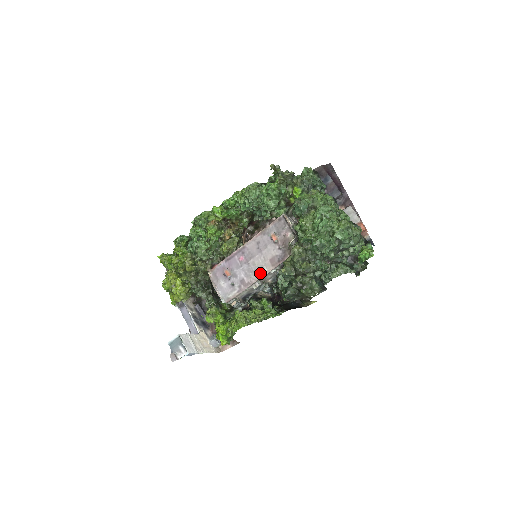
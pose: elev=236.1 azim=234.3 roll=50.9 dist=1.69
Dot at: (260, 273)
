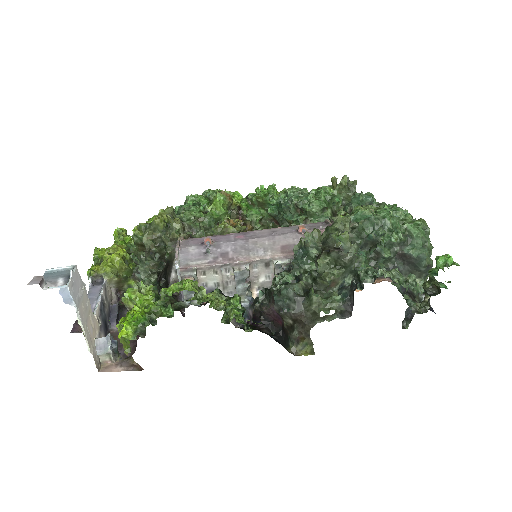
Dot at: (258, 254)
